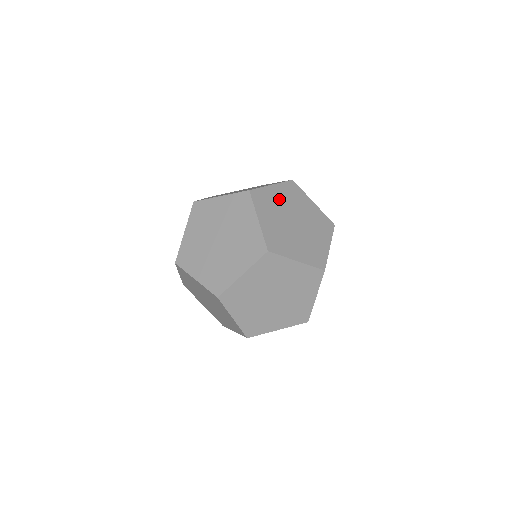
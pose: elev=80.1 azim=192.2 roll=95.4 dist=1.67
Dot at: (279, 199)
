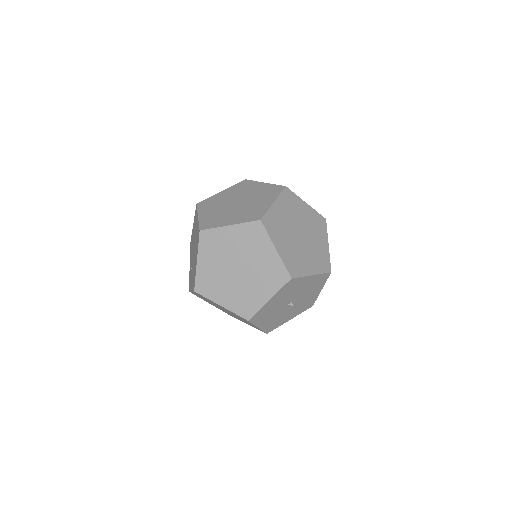
Dot at: occluded
